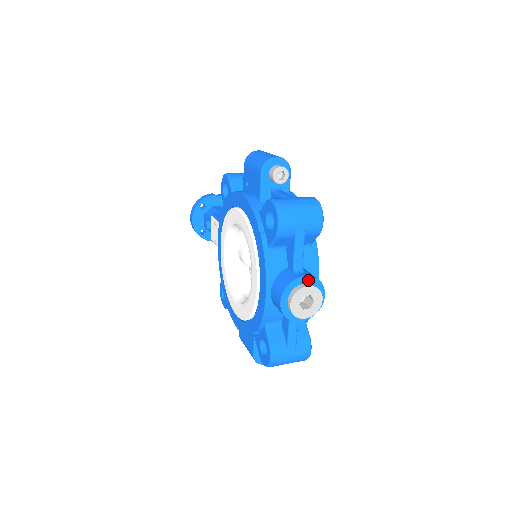
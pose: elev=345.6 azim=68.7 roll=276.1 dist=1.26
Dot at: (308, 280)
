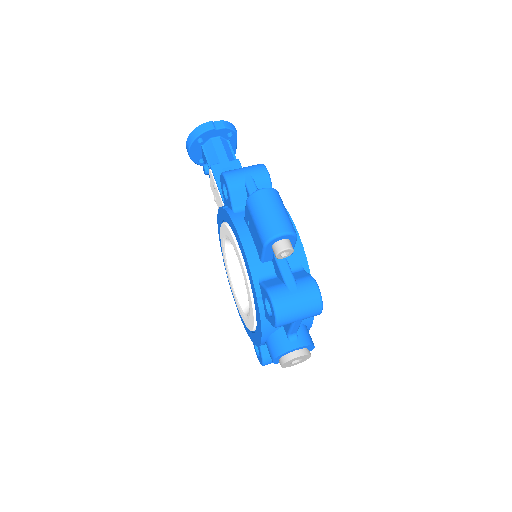
Dot at: (300, 348)
